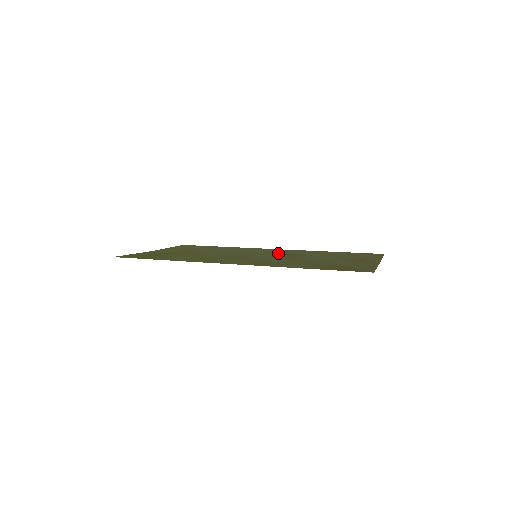
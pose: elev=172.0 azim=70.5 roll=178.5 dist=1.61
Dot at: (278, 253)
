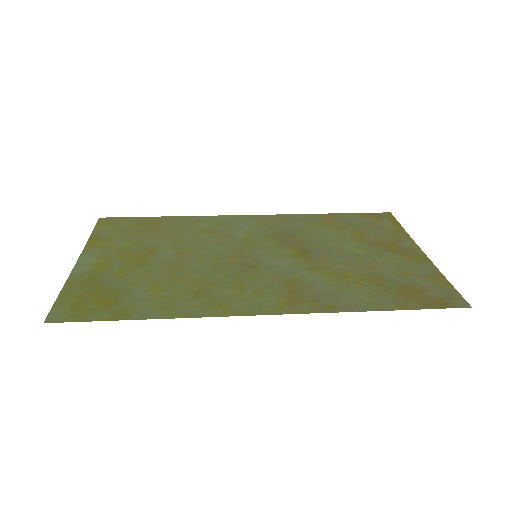
Dot at: (270, 235)
